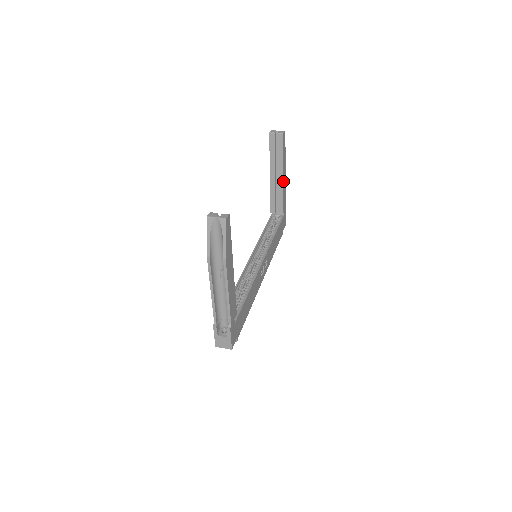
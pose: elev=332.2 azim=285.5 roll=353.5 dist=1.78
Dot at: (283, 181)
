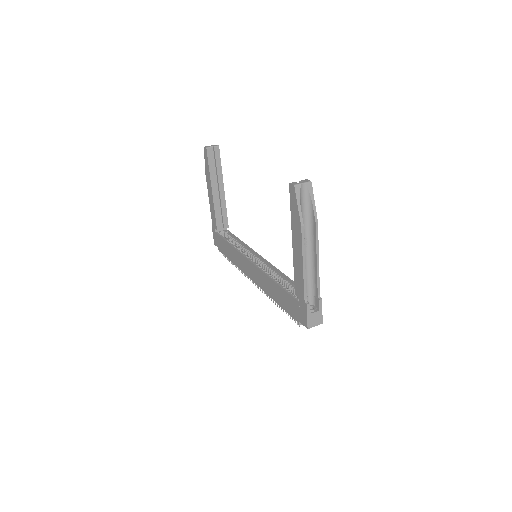
Dot at: (223, 194)
